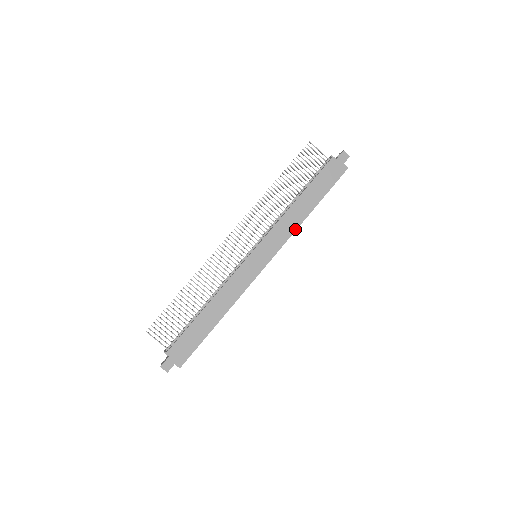
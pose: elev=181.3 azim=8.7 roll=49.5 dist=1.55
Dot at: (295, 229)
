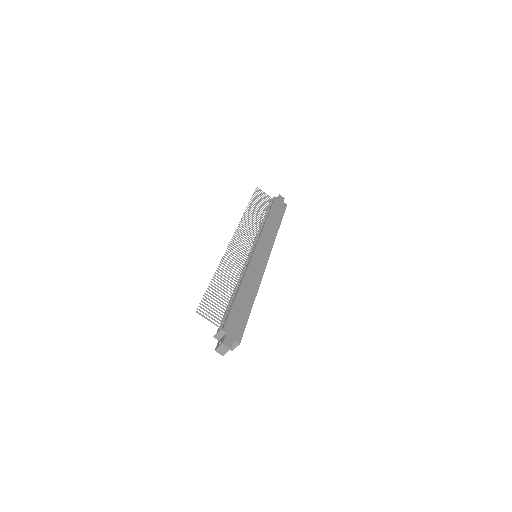
Dot at: (275, 237)
